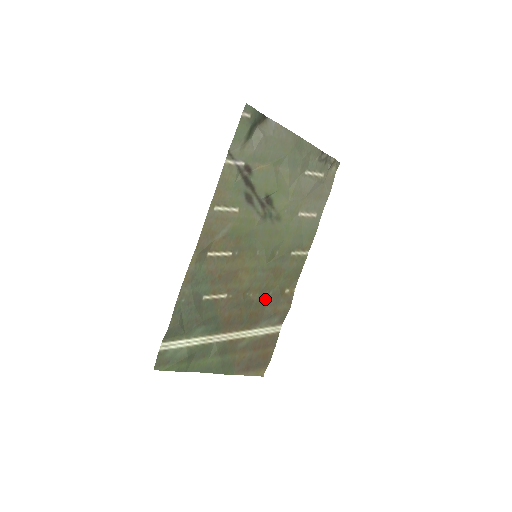
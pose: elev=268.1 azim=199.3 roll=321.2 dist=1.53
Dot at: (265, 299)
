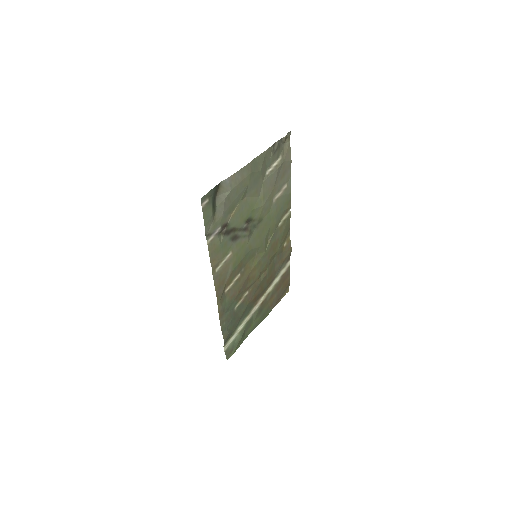
Dot at: (273, 264)
